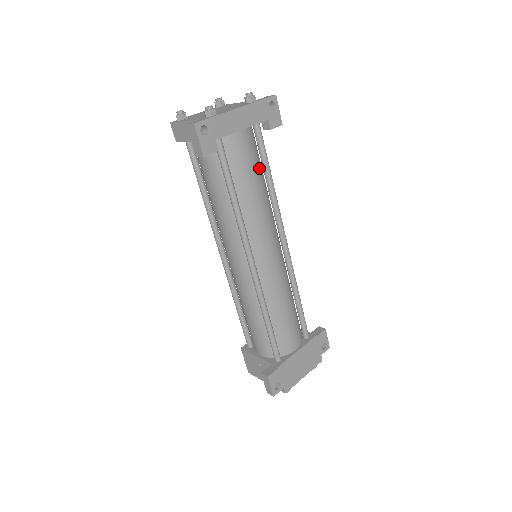
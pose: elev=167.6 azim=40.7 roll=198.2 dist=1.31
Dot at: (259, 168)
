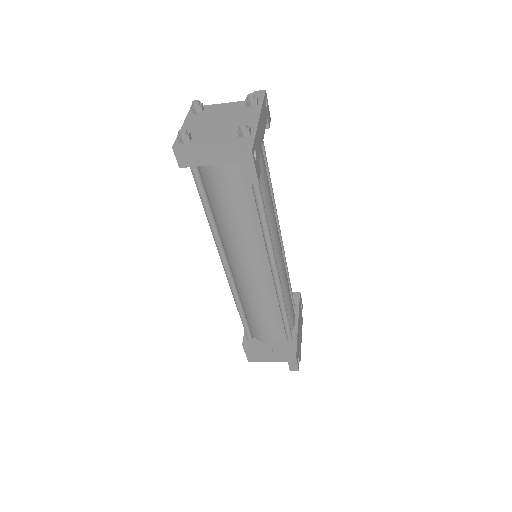
Dot at: occluded
